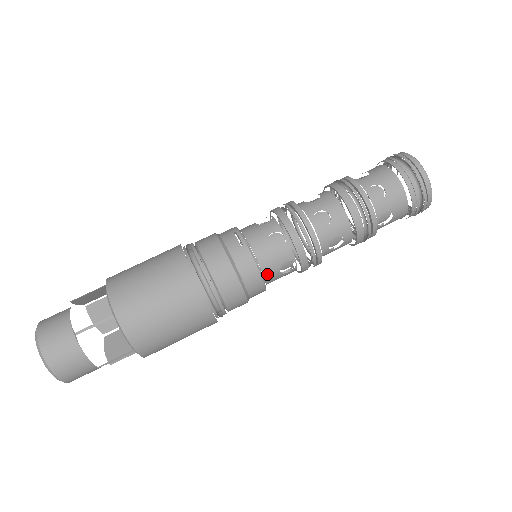
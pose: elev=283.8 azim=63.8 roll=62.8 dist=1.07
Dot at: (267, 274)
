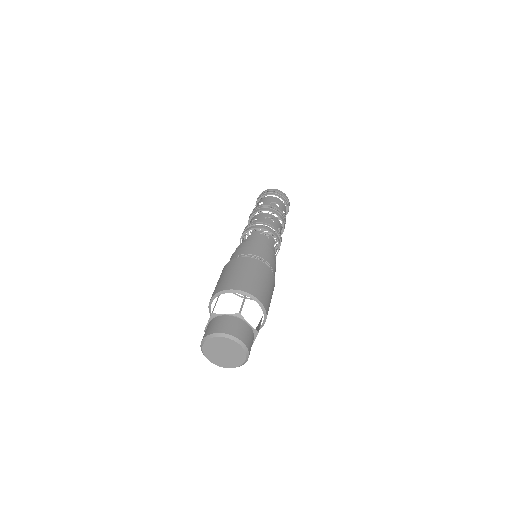
Dot at: occluded
